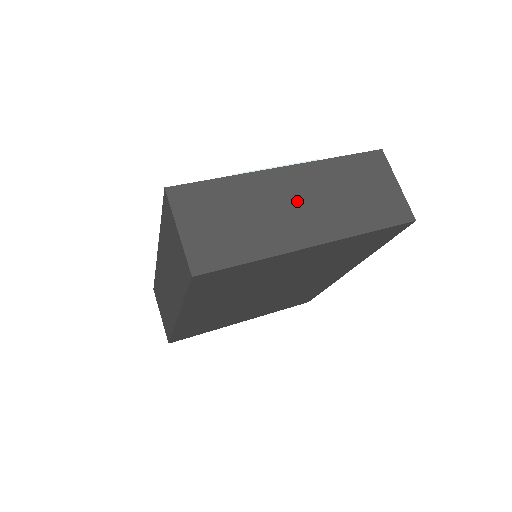
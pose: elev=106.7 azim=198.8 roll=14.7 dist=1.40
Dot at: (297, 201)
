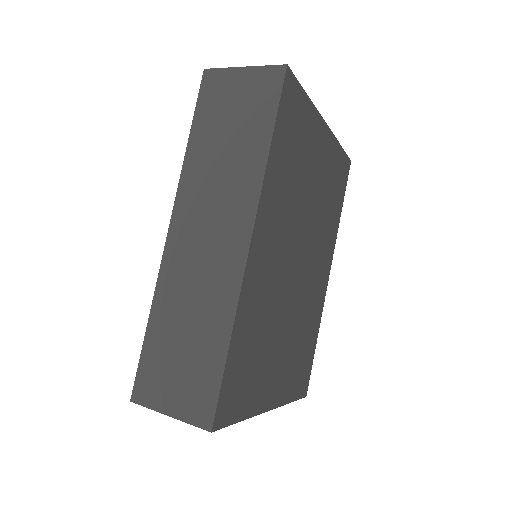
Dot at: occluded
